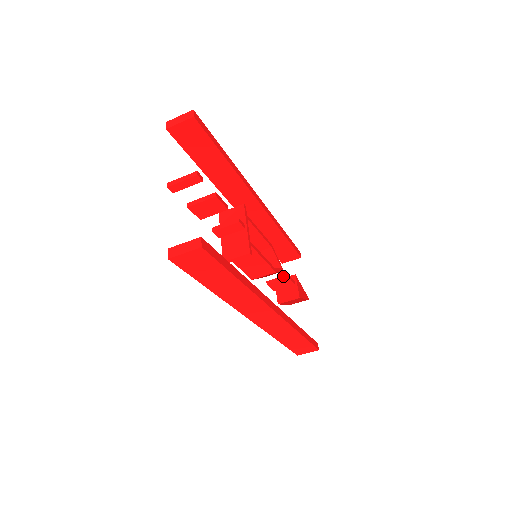
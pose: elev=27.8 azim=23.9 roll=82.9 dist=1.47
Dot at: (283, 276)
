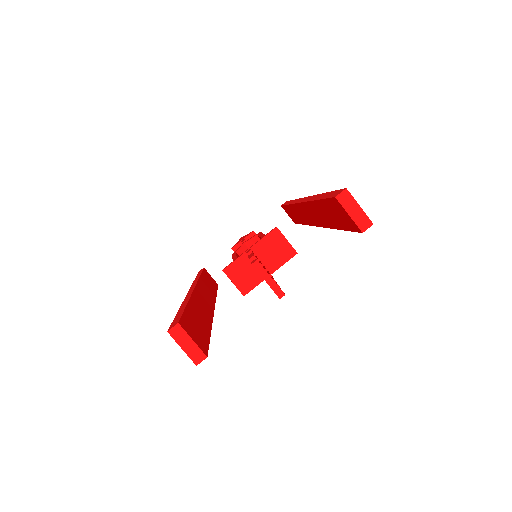
Dot at: occluded
